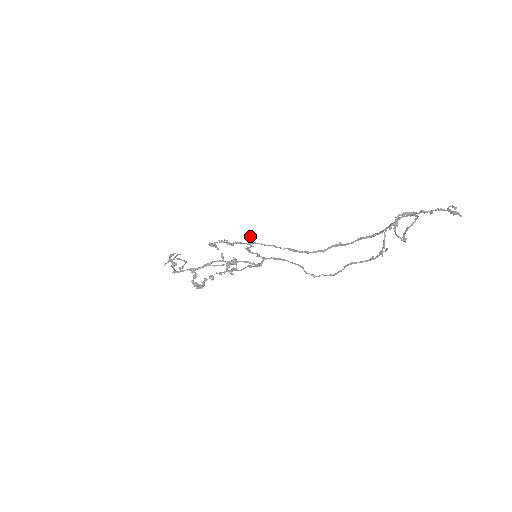
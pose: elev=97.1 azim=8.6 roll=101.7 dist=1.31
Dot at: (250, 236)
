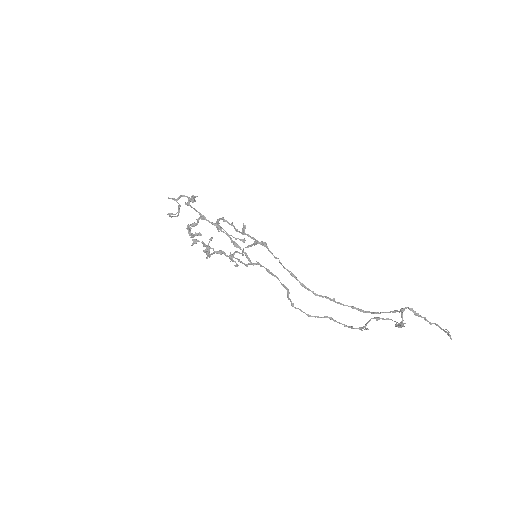
Dot at: occluded
